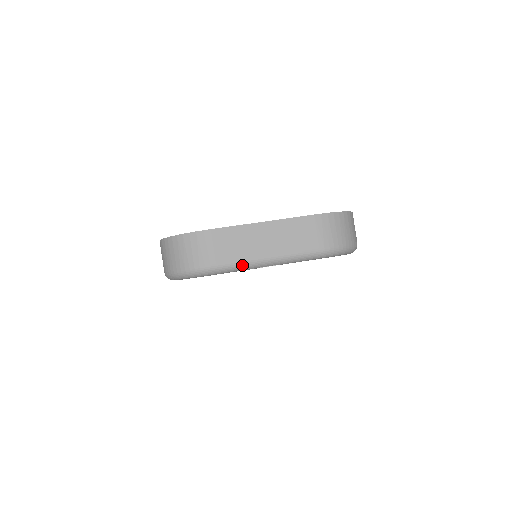
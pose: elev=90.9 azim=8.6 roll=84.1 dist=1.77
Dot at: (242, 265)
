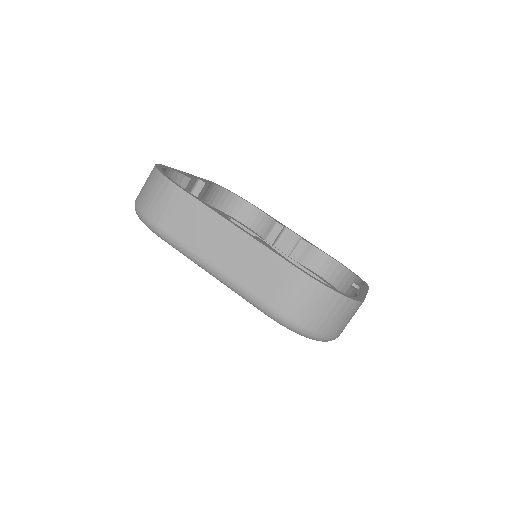
Dot at: (184, 250)
